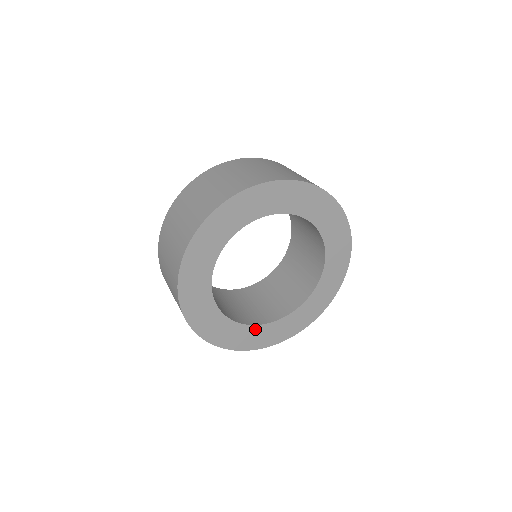
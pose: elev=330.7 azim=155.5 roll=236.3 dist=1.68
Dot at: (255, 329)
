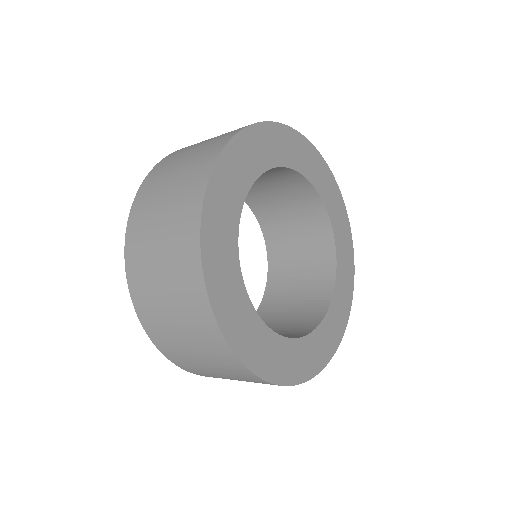
Dot at: (273, 340)
